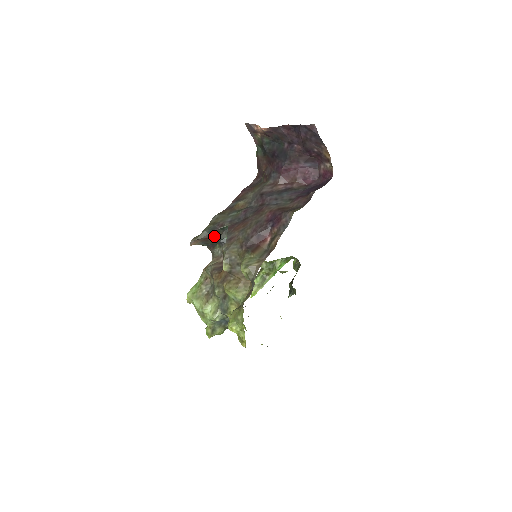
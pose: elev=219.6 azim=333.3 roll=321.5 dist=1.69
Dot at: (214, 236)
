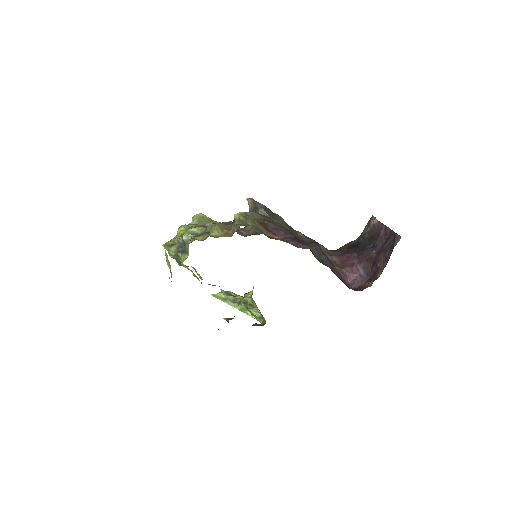
Dot at: occluded
